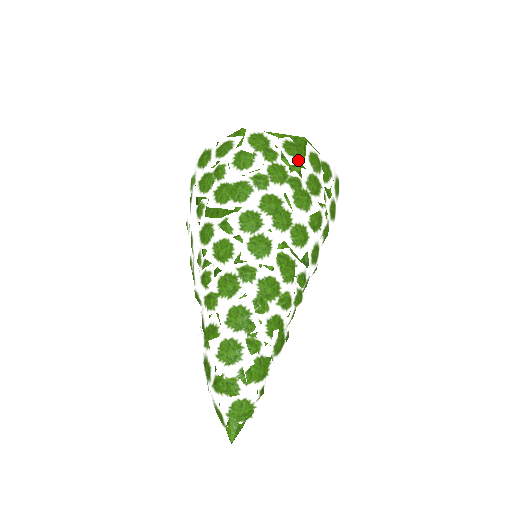
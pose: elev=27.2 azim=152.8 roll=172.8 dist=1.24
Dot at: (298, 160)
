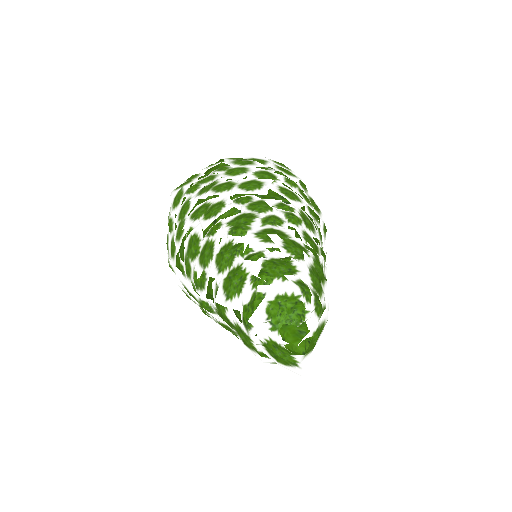
Dot at: (218, 164)
